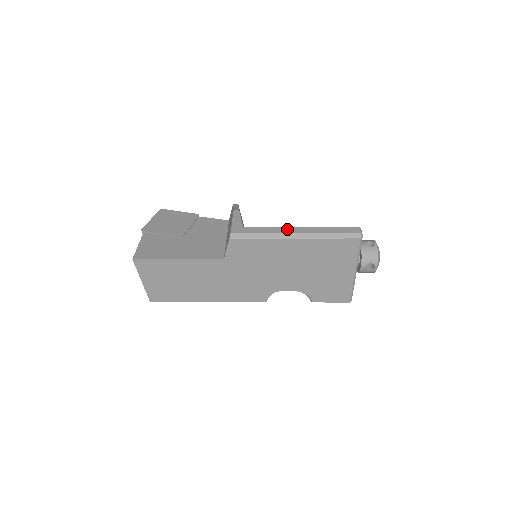
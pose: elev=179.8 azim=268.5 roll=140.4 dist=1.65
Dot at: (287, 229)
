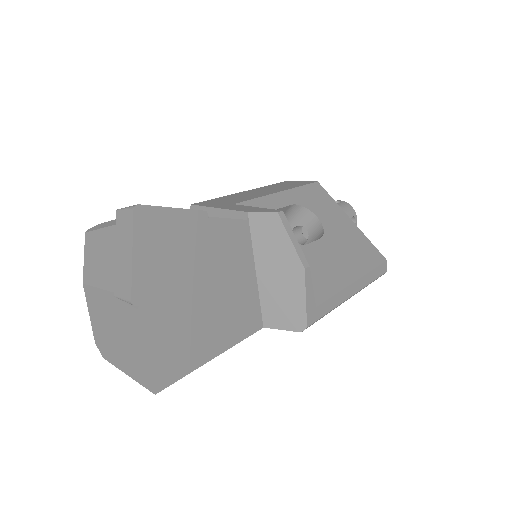
Dot at: (348, 292)
